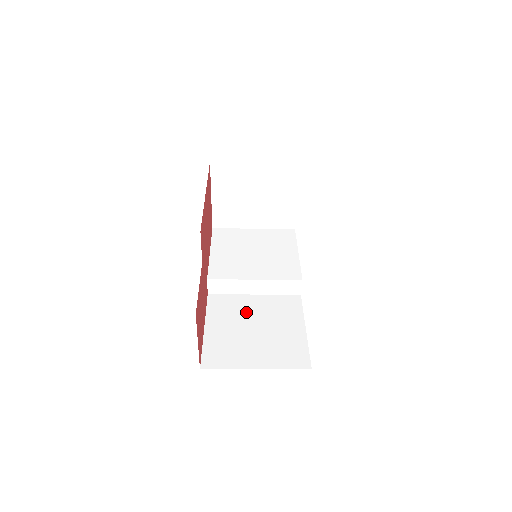
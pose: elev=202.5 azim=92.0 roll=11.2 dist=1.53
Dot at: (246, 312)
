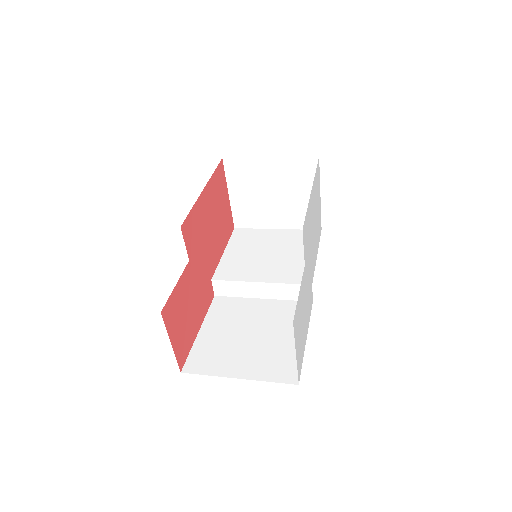
Dot at: (247, 317)
